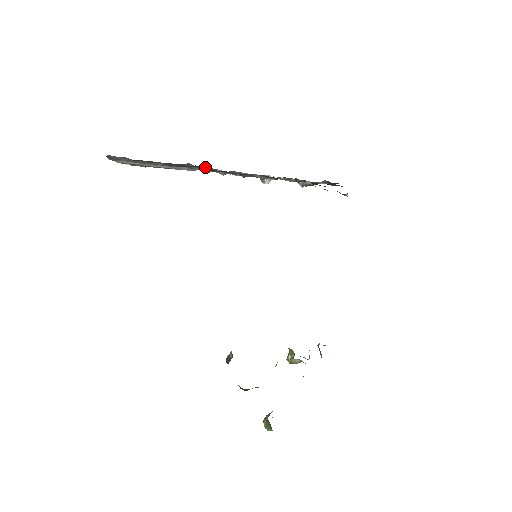
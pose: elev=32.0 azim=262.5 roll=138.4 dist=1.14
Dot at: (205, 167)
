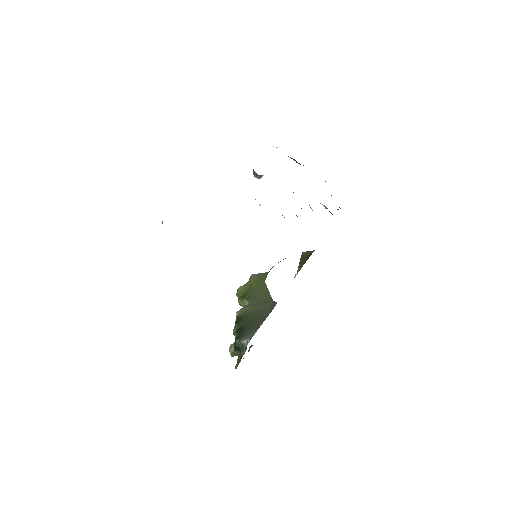
Dot at: occluded
